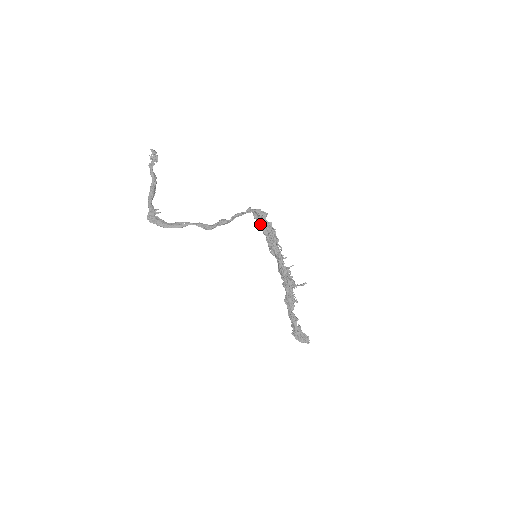
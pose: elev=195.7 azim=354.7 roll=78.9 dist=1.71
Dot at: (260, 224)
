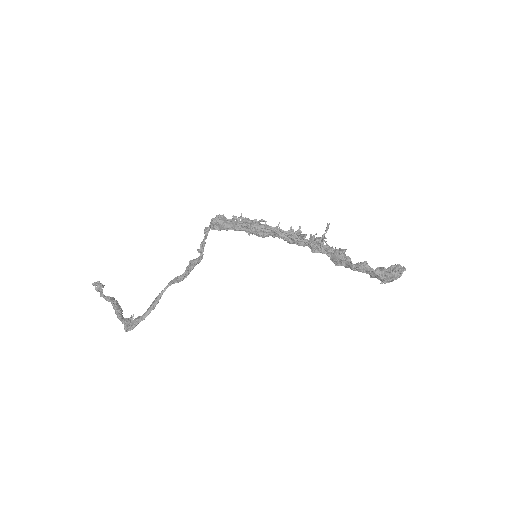
Dot at: (227, 228)
